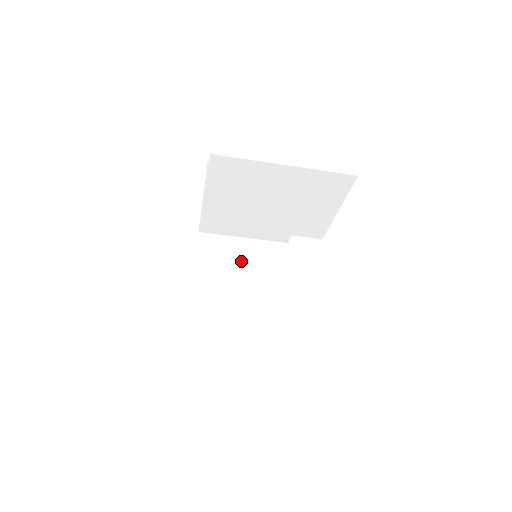
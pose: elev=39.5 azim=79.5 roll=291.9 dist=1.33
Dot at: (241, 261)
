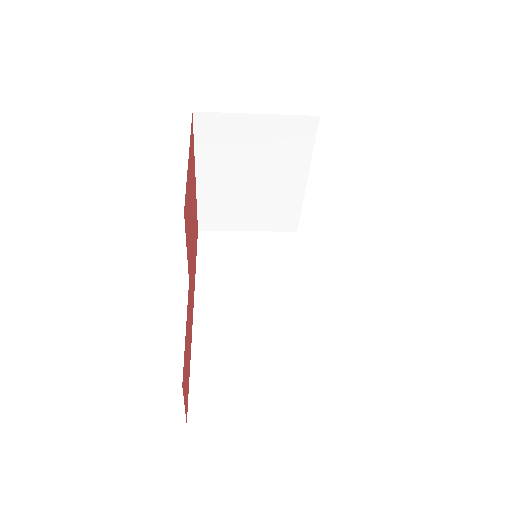
Dot at: (252, 146)
